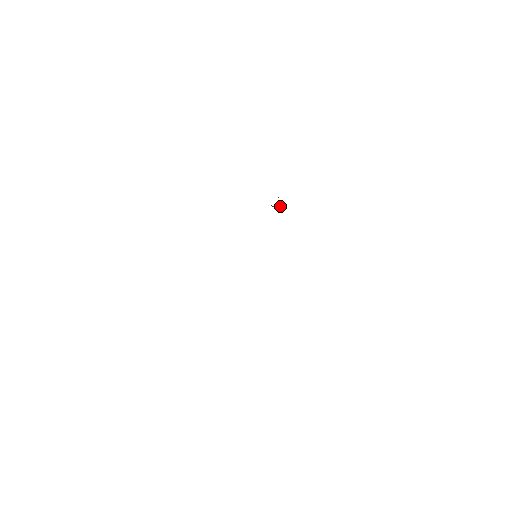
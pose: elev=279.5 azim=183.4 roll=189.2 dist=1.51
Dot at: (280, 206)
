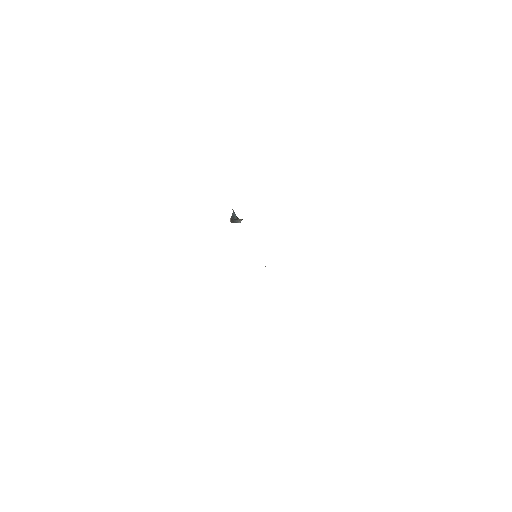
Dot at: (241, 220)
